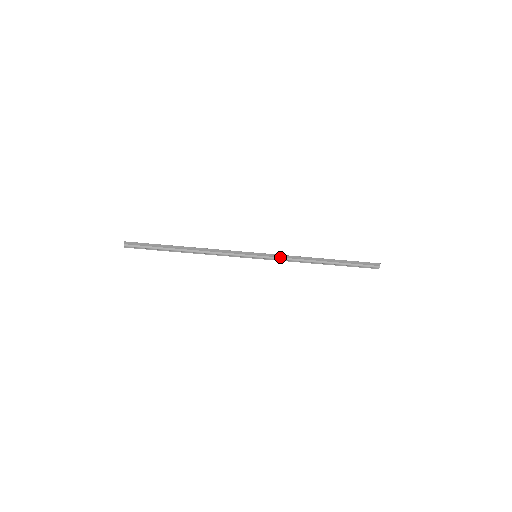
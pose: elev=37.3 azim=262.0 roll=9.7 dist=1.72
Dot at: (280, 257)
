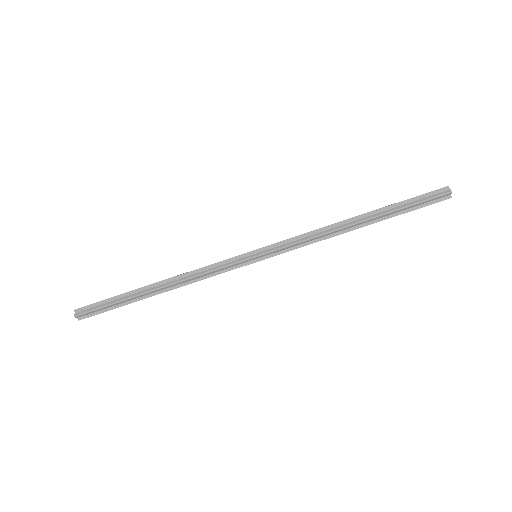
Dot at: (290, 242)
